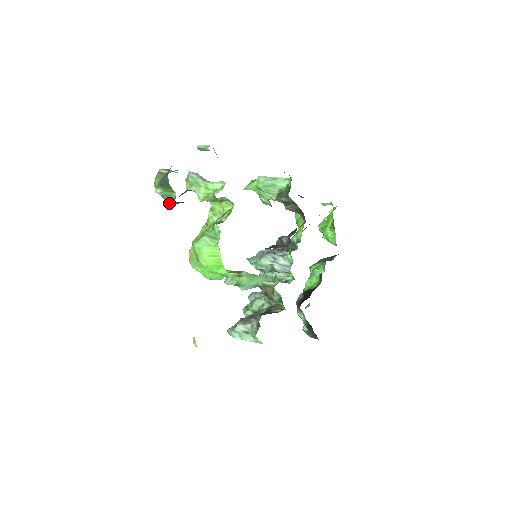
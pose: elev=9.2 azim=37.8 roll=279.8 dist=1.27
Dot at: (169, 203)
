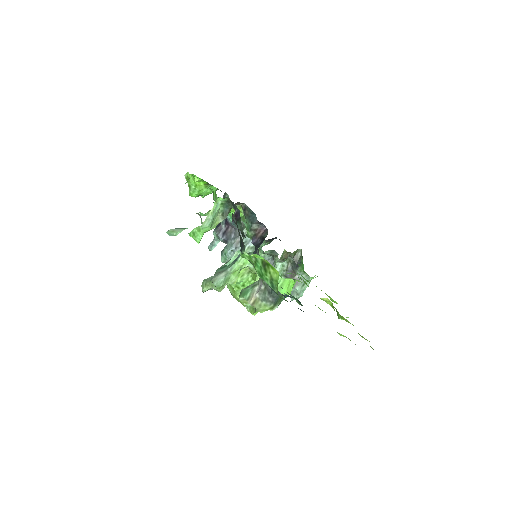
Dot at: occluded
